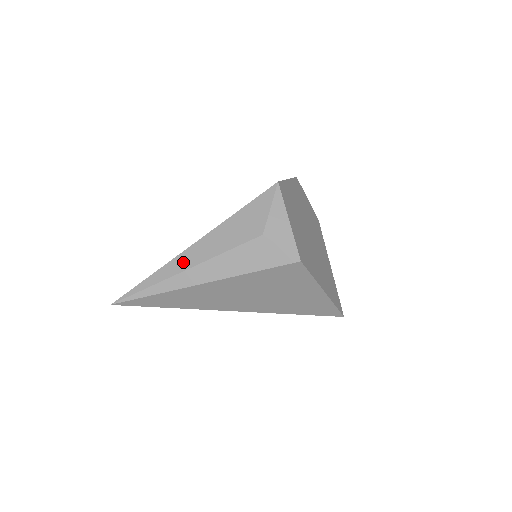
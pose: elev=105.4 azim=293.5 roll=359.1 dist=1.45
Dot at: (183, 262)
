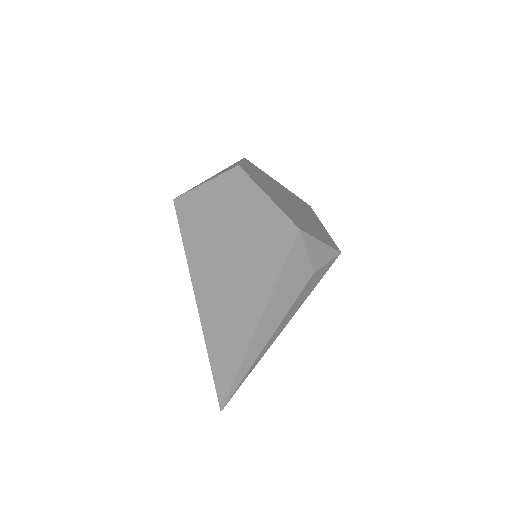
Dot at: (259, 344)
